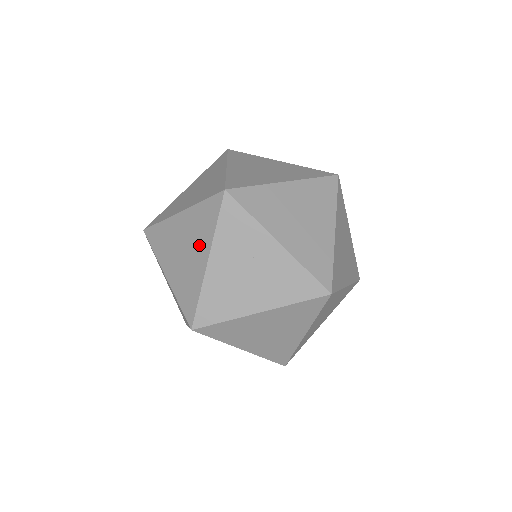
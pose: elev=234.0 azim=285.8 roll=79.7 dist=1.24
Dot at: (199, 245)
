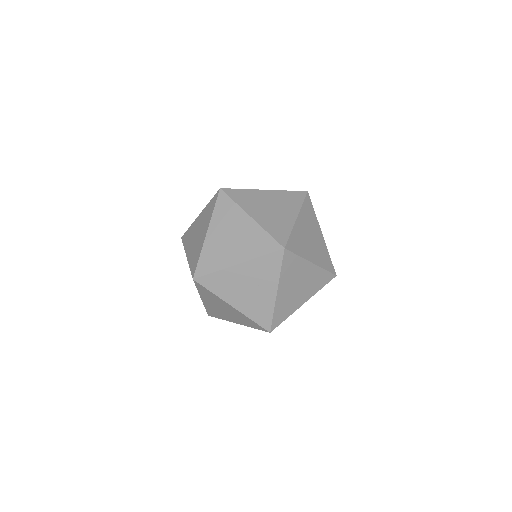
Dot at: (242, 250)
